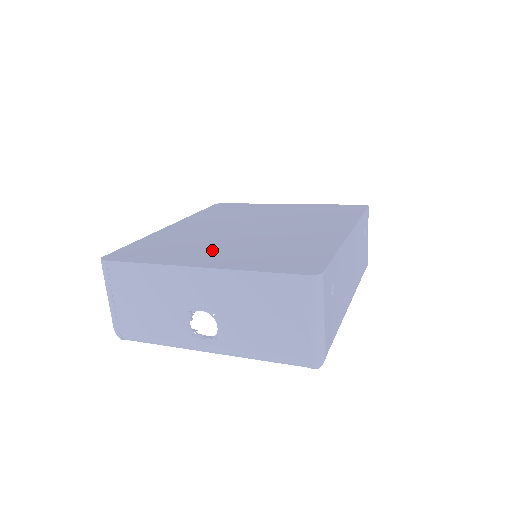
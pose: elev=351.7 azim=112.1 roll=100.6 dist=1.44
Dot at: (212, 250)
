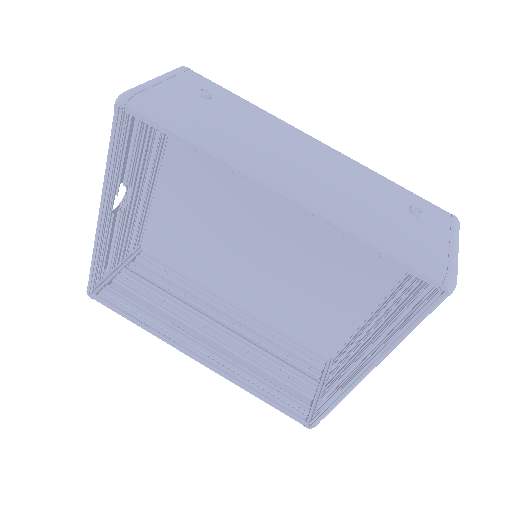
Dot at: (190, 201)
